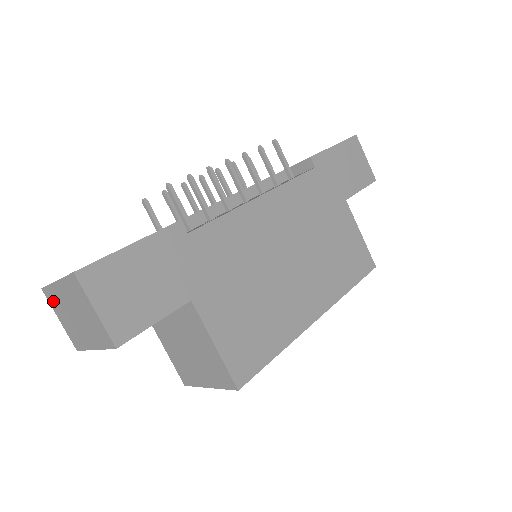
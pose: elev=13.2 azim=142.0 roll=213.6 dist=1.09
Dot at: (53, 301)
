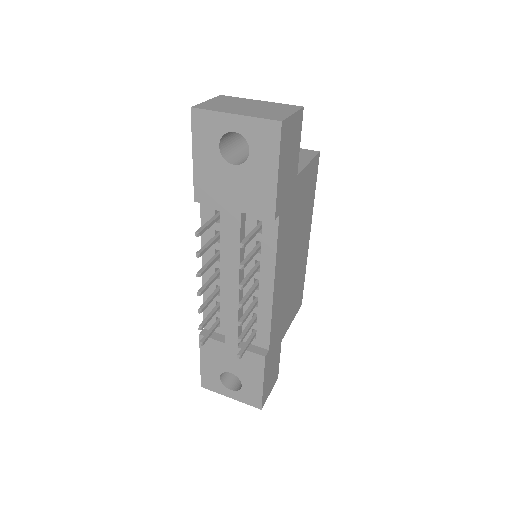
Dot at: occluded
